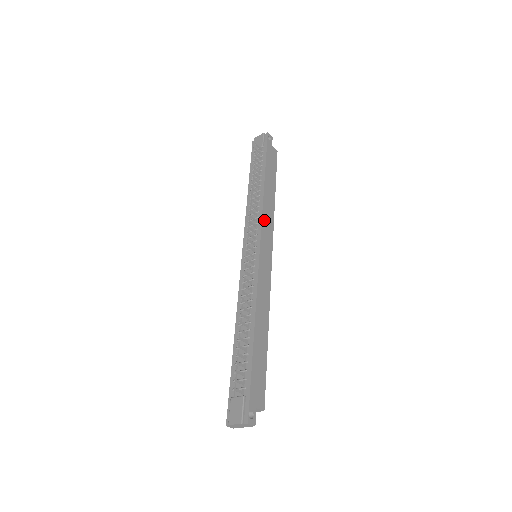
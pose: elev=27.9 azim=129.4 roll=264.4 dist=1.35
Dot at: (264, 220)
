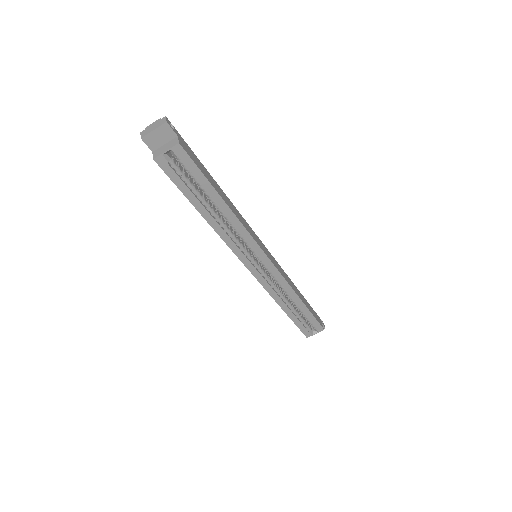
Dot at: (281, 268)
